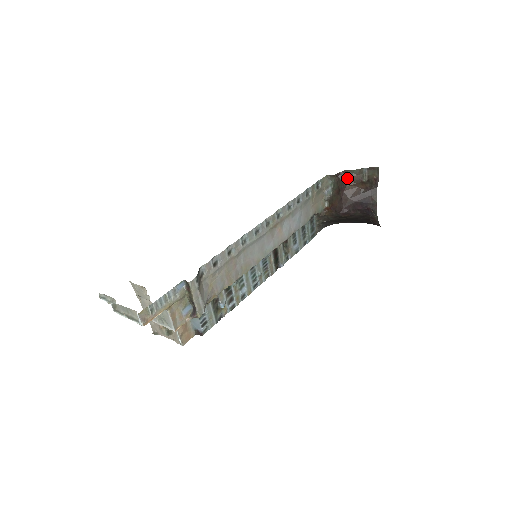
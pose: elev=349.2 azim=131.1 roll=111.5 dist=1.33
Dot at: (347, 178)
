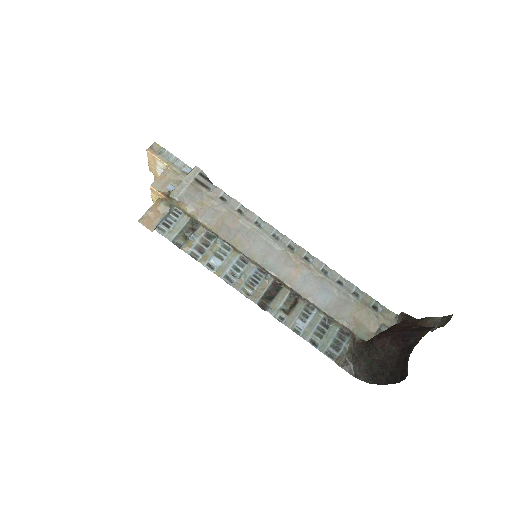
Dot at: (413, 321)
